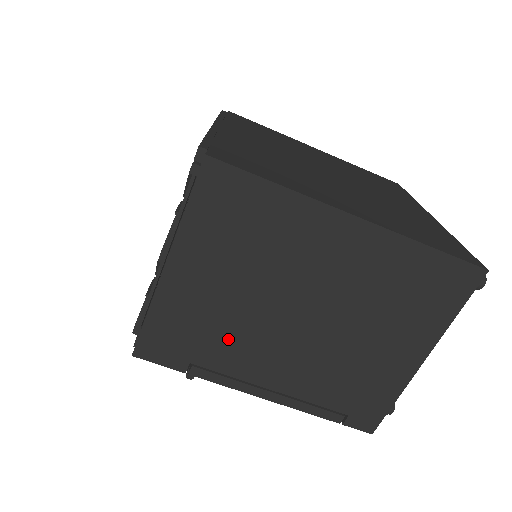
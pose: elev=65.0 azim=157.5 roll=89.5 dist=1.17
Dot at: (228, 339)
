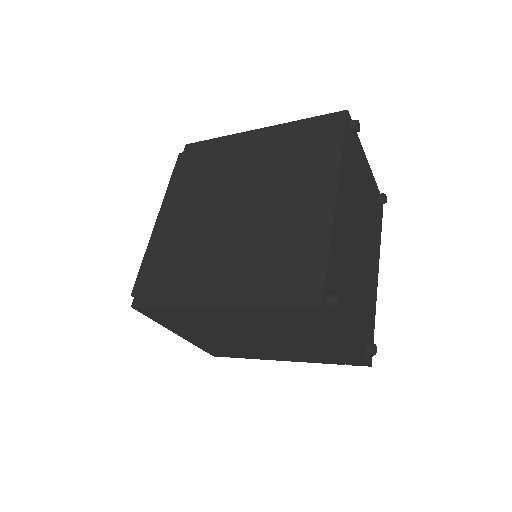
Dot at: (239, 348)
